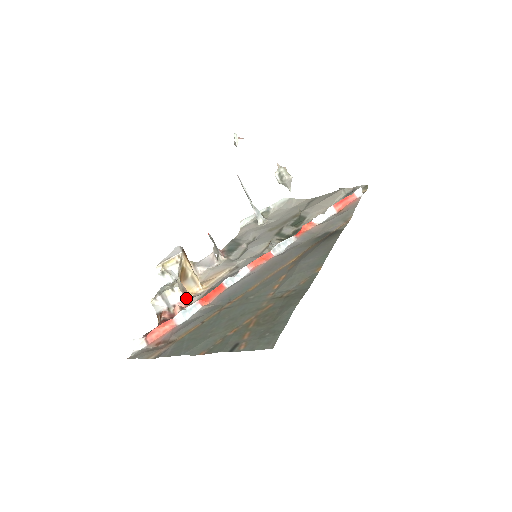
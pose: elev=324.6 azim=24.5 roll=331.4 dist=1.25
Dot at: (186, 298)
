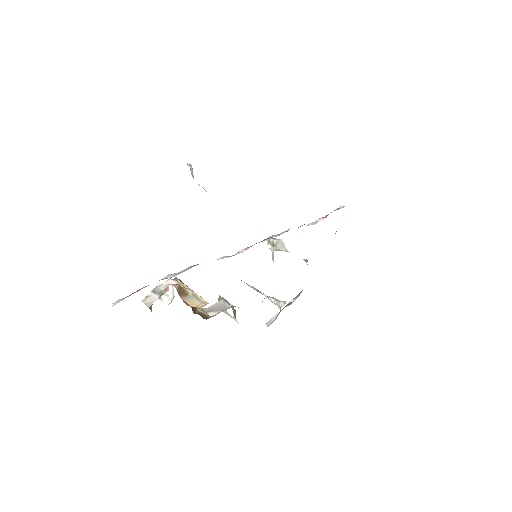
Dot at: occluded
